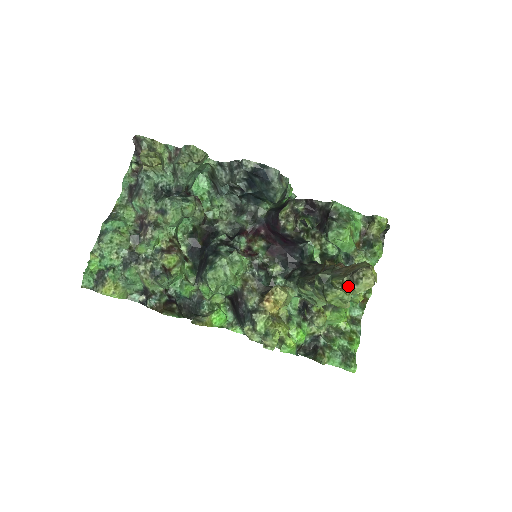
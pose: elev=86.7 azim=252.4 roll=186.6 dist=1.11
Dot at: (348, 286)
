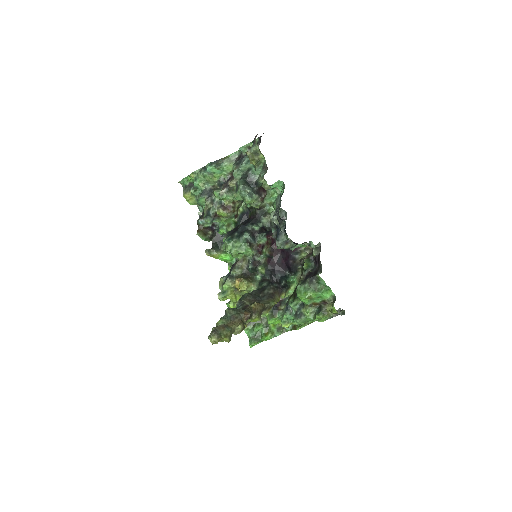
Dot at: occluded
